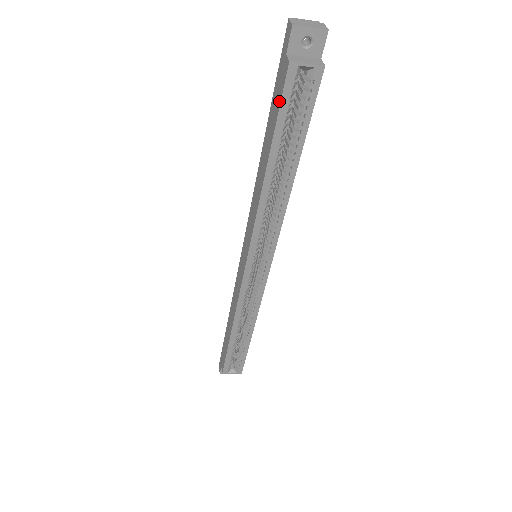
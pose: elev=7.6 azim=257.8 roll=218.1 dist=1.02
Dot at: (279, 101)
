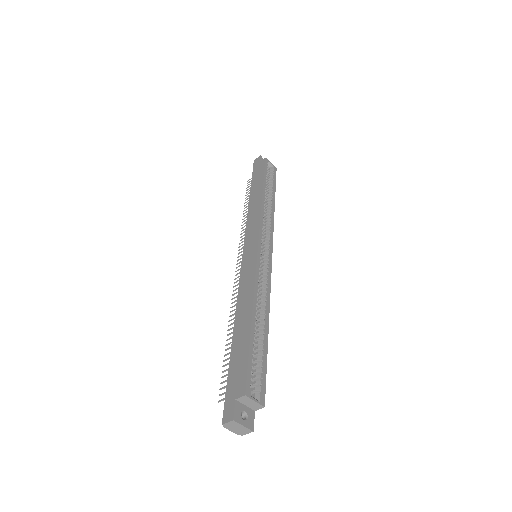
Dot at: (263, 169)
